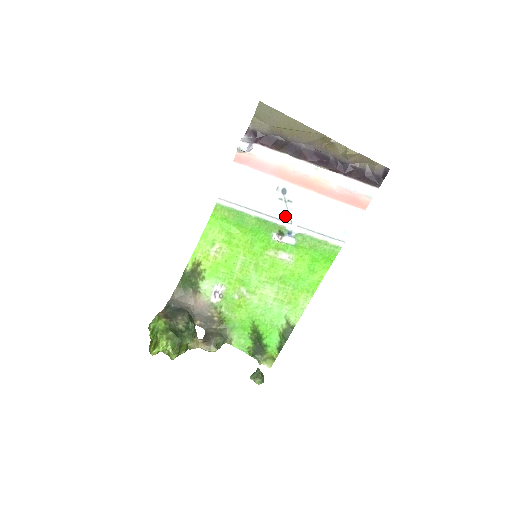
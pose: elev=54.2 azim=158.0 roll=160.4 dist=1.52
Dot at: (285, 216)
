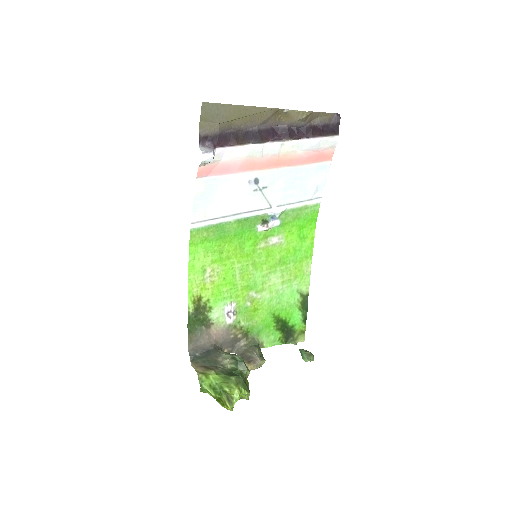
Dot at: (263, 204)
